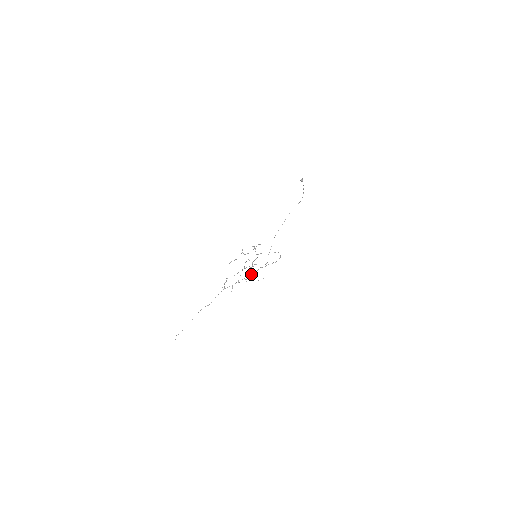
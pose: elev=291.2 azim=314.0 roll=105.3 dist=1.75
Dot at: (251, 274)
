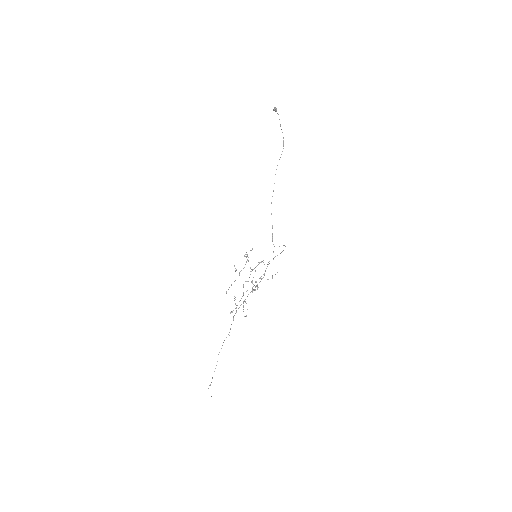
Dot at: (260, 278)
